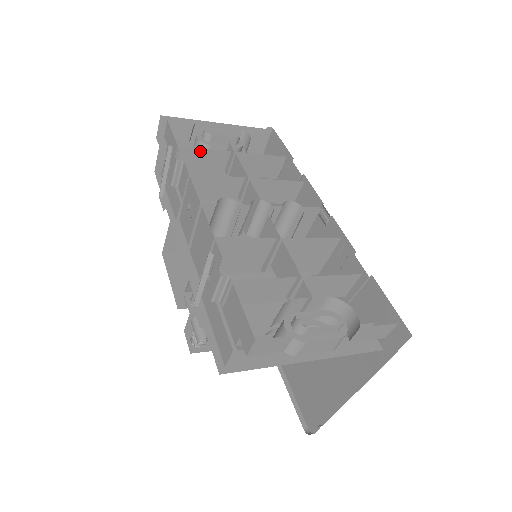
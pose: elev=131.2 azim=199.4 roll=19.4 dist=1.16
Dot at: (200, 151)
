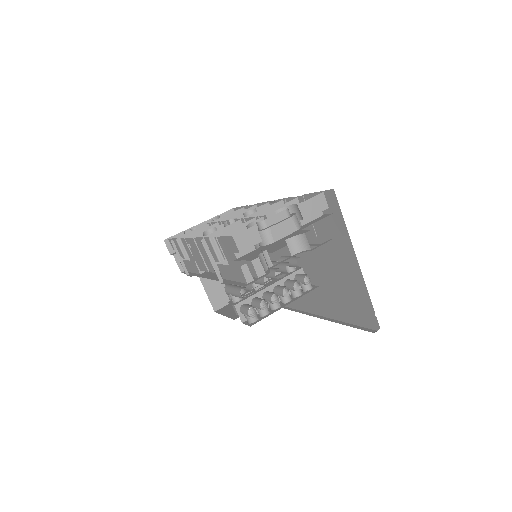
Dot at: (190, 234)
